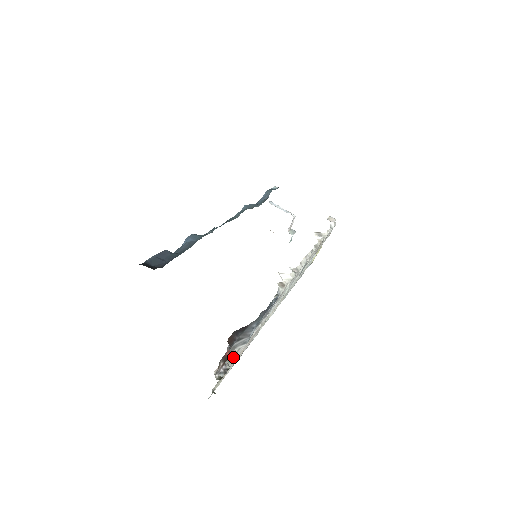
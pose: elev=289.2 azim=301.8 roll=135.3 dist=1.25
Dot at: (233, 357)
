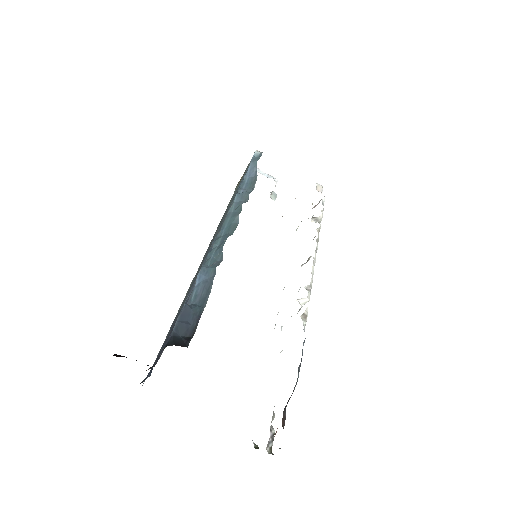
Dot at: (274, 416)
